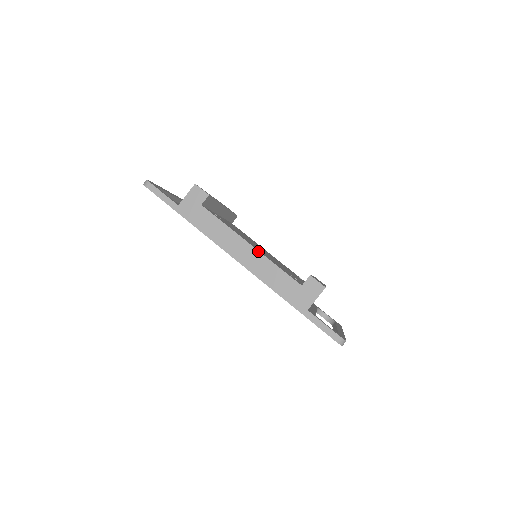
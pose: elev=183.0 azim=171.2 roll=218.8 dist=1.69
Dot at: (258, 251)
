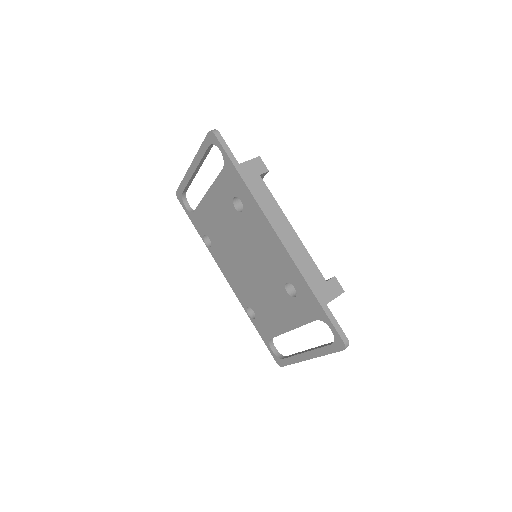
Dot at: occluded
